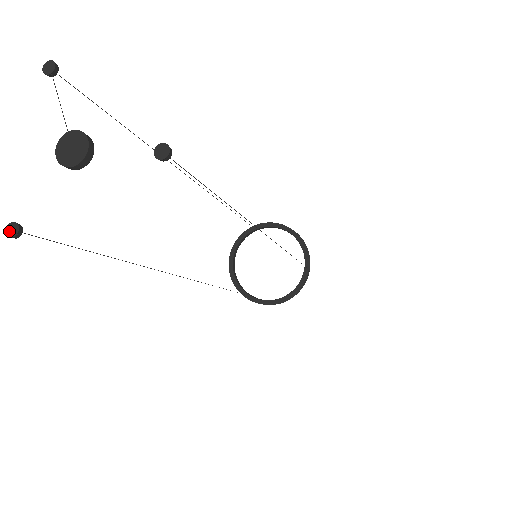
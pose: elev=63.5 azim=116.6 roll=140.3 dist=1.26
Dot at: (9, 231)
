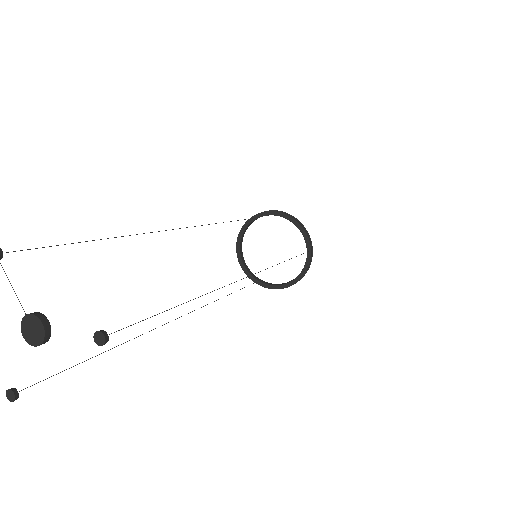
Dot at: (8, 396)
